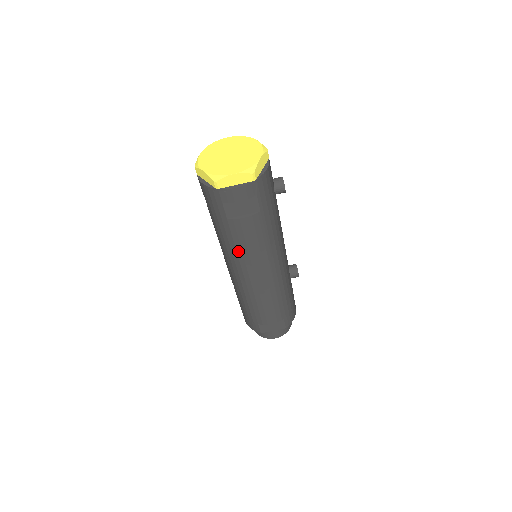
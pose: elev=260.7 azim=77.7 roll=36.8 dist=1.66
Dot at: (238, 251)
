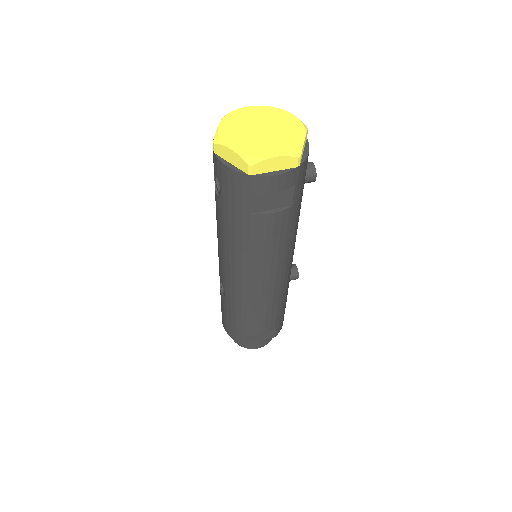
Dot at: (251, 253)
